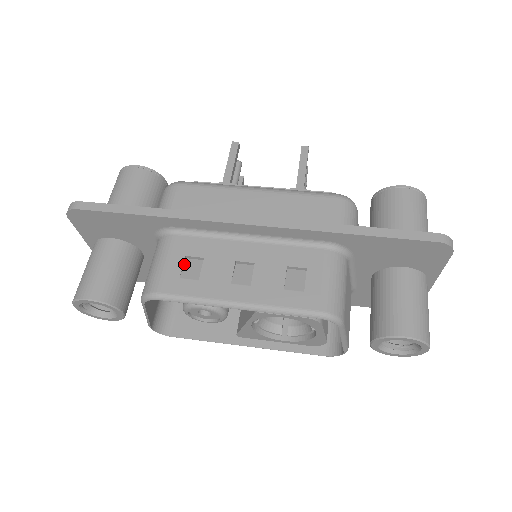
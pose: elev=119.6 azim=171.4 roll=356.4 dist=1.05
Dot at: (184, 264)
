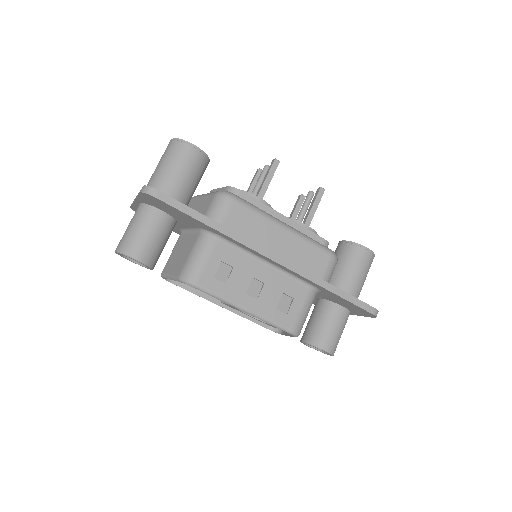
Dot at: (218, 266)
